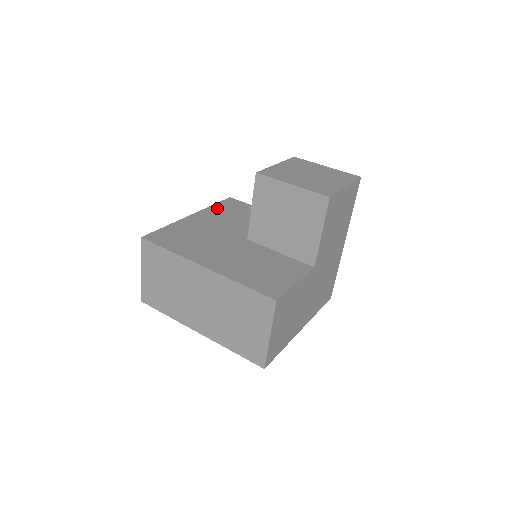
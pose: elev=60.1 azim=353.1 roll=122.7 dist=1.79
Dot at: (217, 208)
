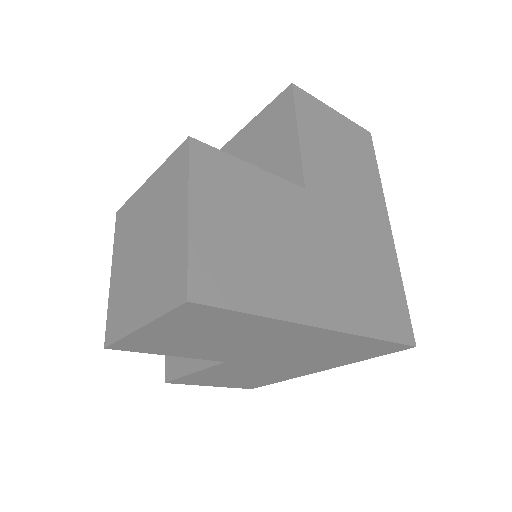
Dot at: (253, 130)
